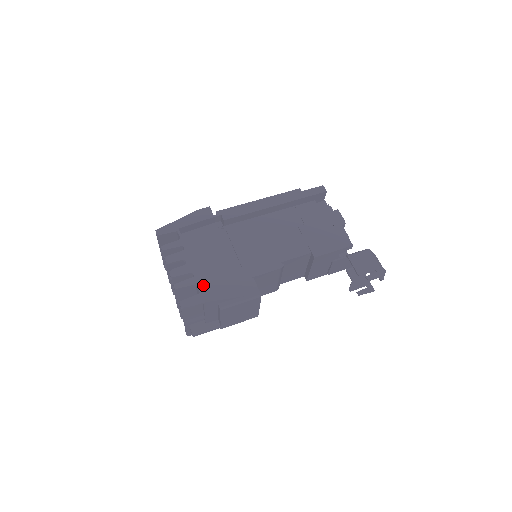
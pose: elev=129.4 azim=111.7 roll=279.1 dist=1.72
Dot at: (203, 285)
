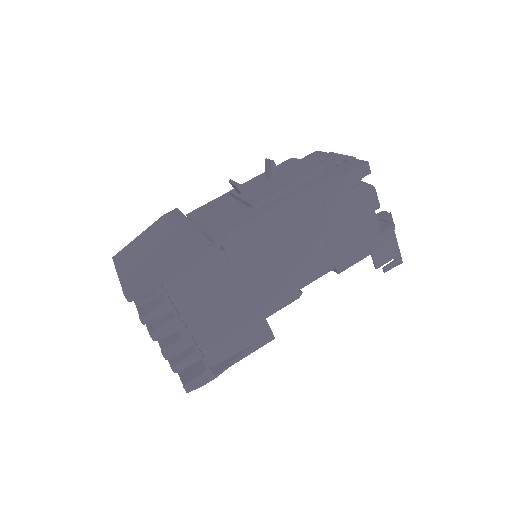
Dot at: (204, 345)
